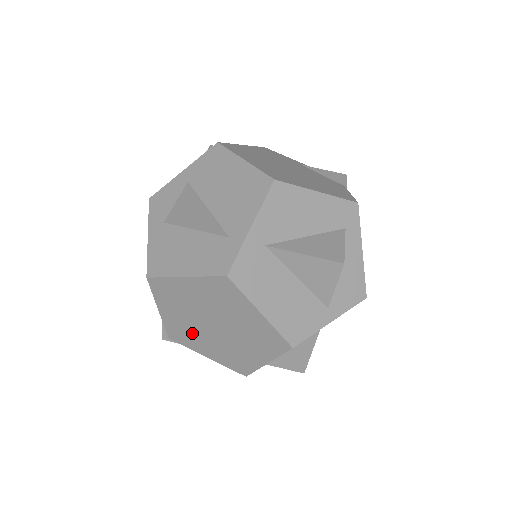
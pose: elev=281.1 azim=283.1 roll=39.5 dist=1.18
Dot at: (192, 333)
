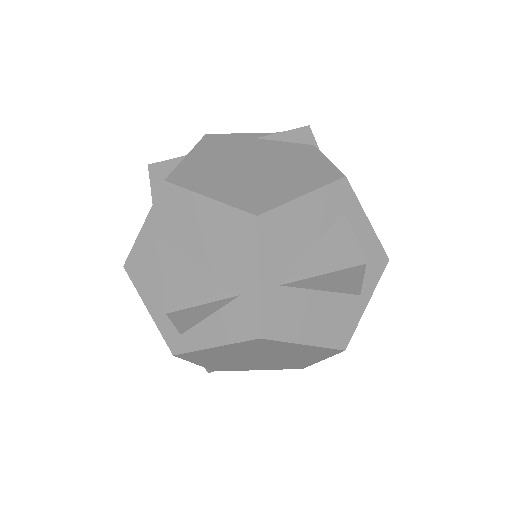
Dot at: (237, 365)
